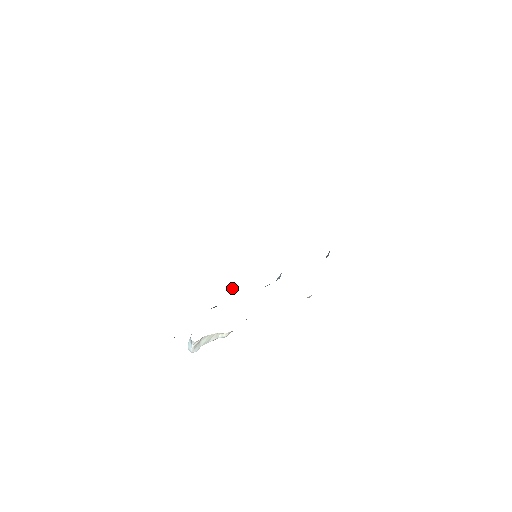
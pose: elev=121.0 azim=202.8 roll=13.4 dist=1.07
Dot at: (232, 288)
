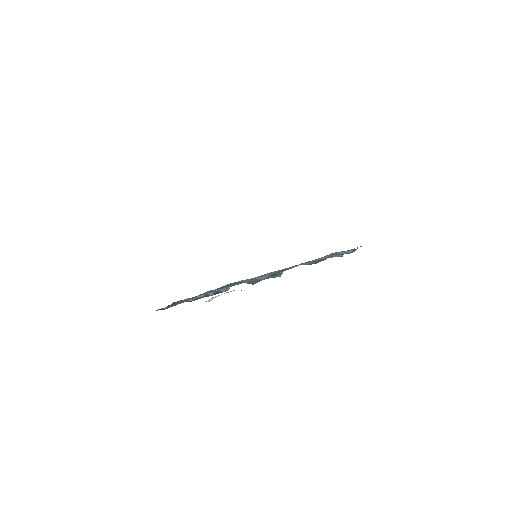
Dot at: occluded
